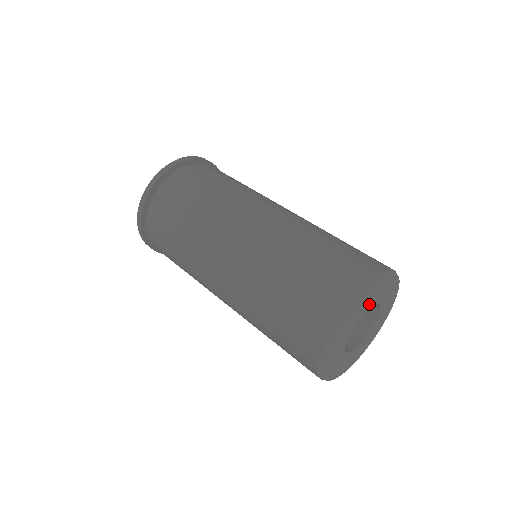
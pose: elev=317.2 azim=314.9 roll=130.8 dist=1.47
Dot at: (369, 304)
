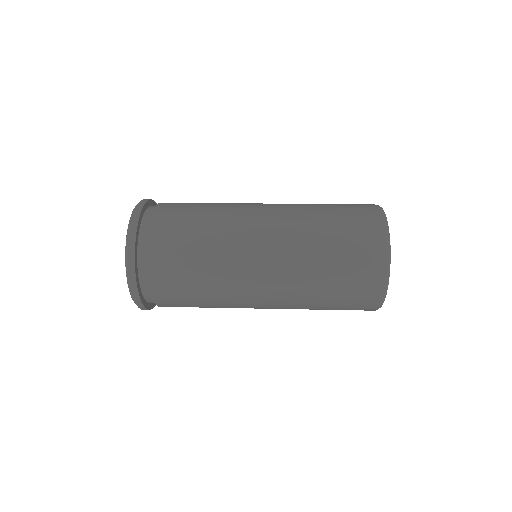
Dot at: occluded
